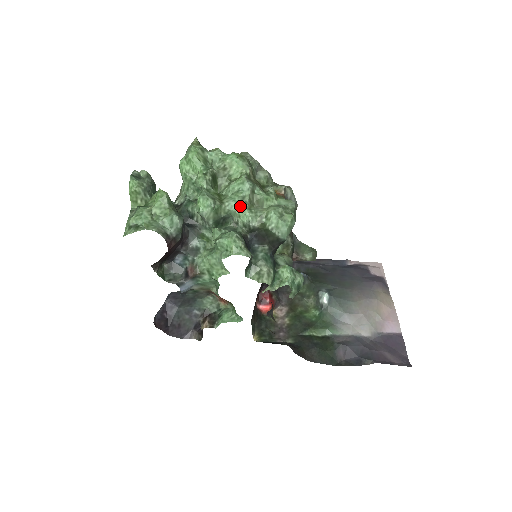
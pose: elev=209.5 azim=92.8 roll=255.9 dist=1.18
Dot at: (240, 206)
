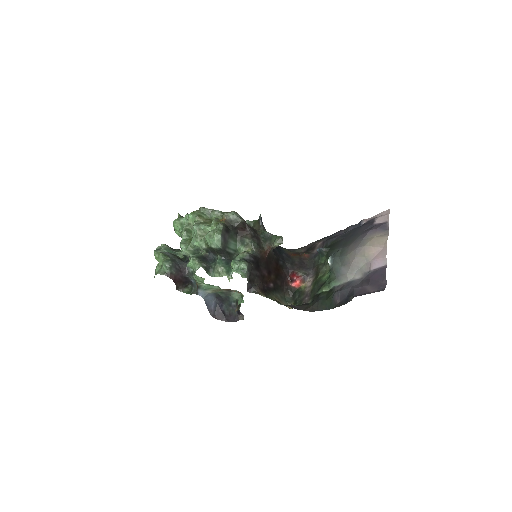
Dot at: (195, 241)
